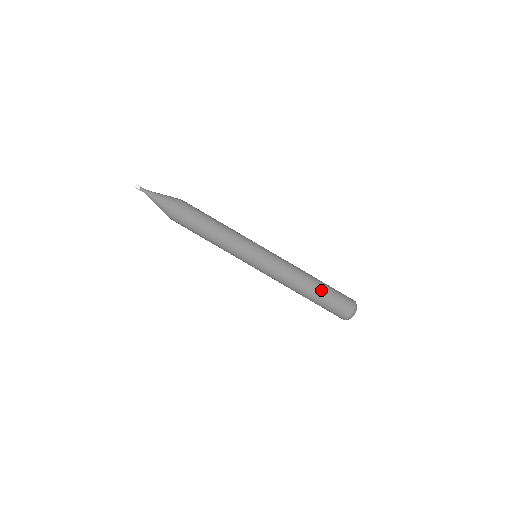
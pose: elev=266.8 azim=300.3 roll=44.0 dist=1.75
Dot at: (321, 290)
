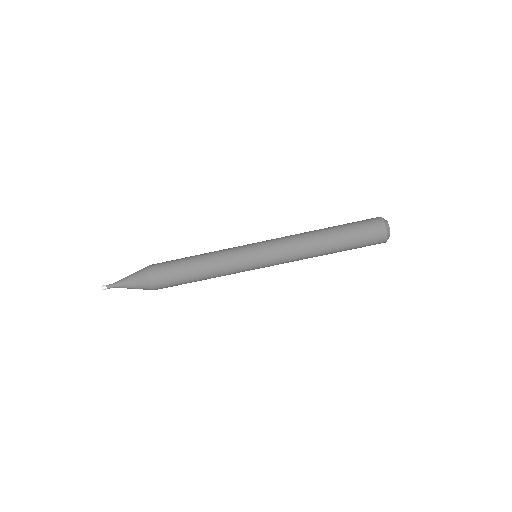
Dot at: (340, 238)
